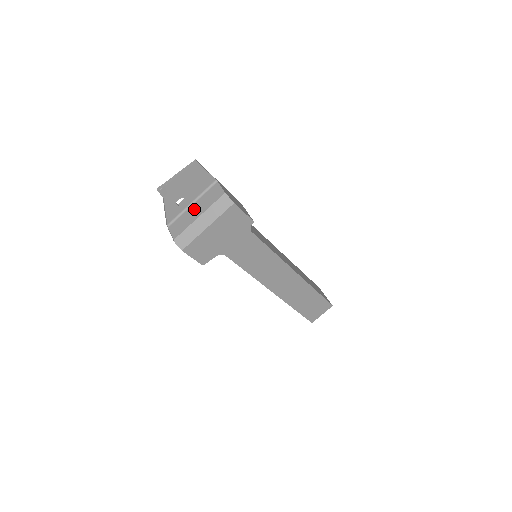
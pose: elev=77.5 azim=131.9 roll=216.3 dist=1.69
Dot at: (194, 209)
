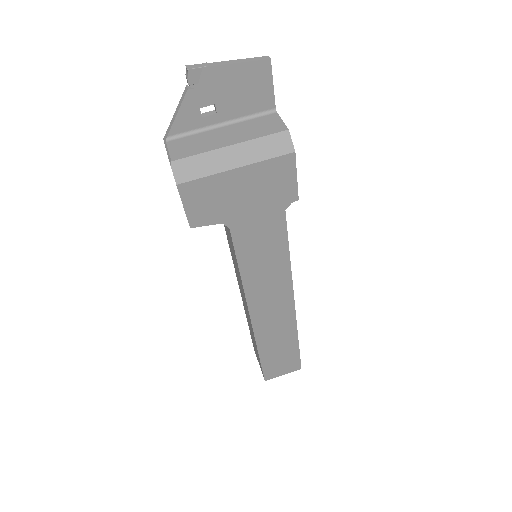
Dot at: (224, 133)
